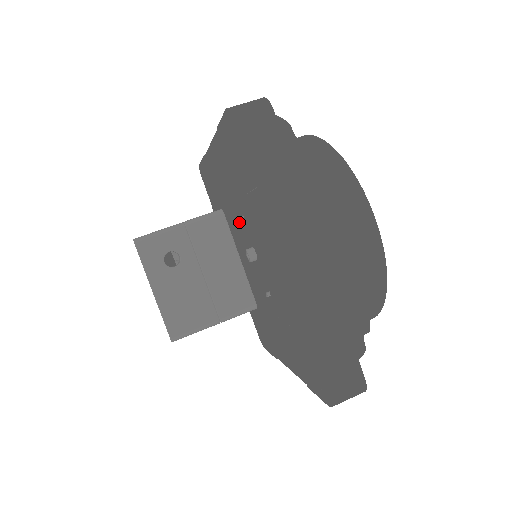
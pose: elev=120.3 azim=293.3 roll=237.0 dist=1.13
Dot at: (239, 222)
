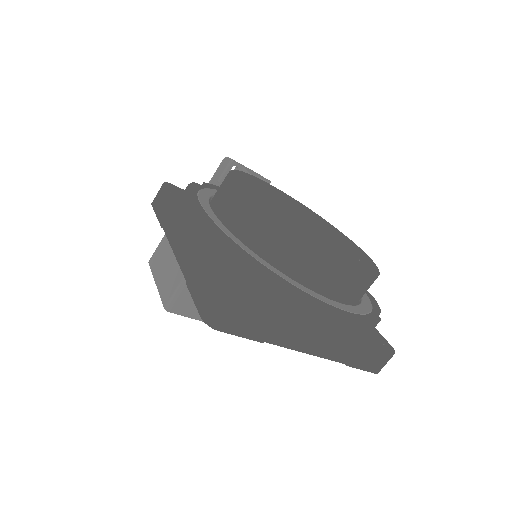
Dot at: occluded
